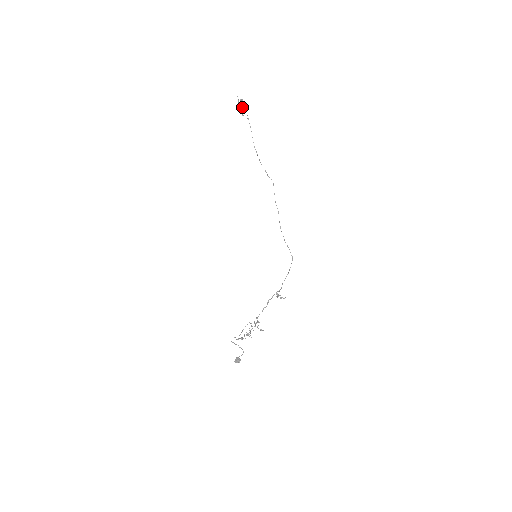
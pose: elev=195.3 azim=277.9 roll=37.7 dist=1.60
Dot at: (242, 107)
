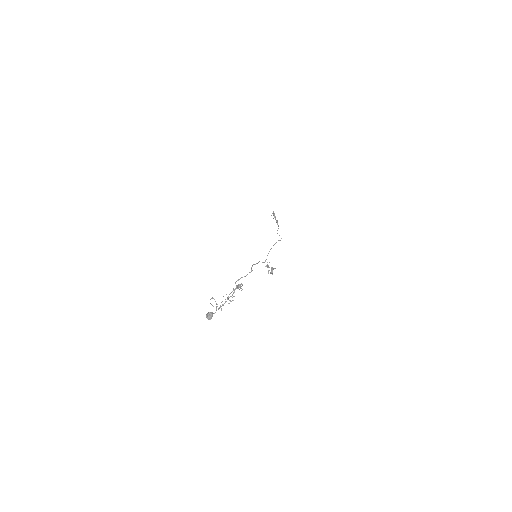
Dot at: (275, 217)
